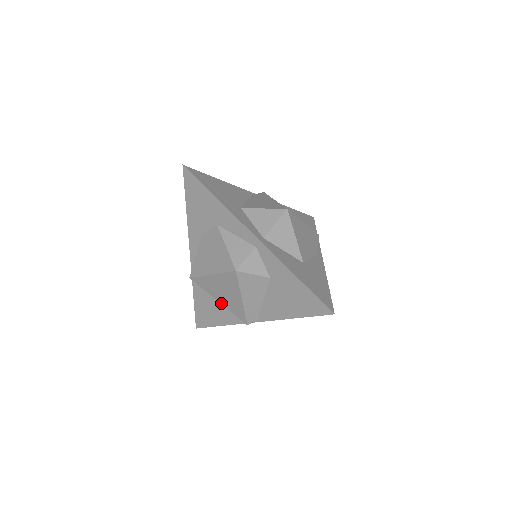
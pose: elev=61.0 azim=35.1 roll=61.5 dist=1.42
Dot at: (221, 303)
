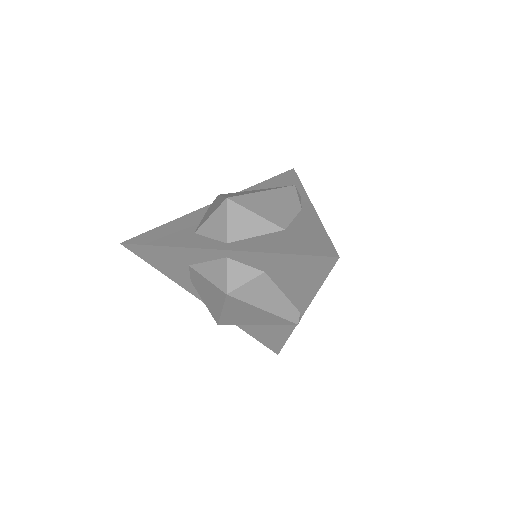
Dot at: (260, 324)
